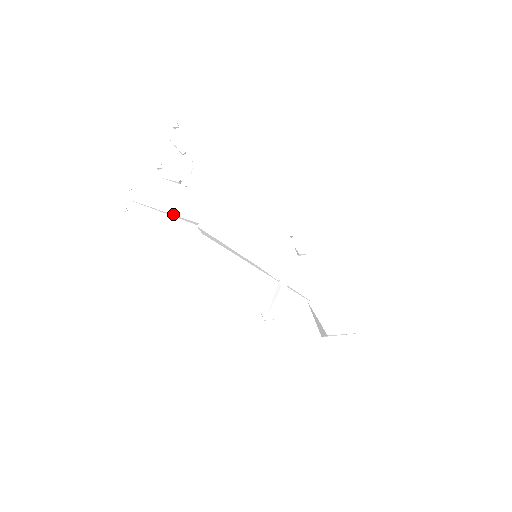
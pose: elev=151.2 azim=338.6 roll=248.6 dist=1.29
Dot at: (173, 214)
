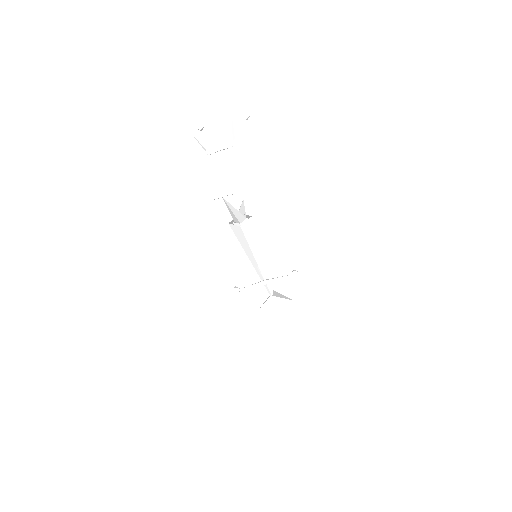
Dot at: (234, 213)
